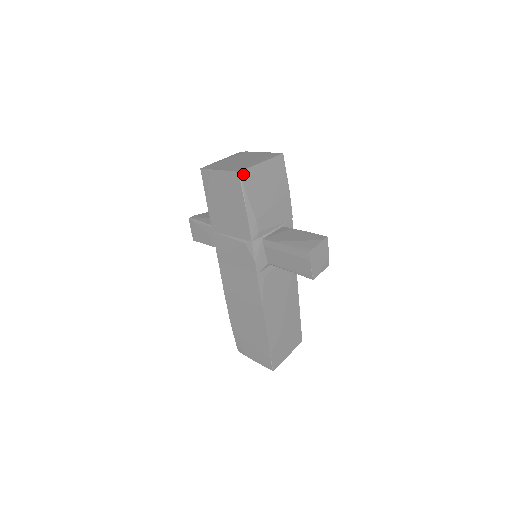
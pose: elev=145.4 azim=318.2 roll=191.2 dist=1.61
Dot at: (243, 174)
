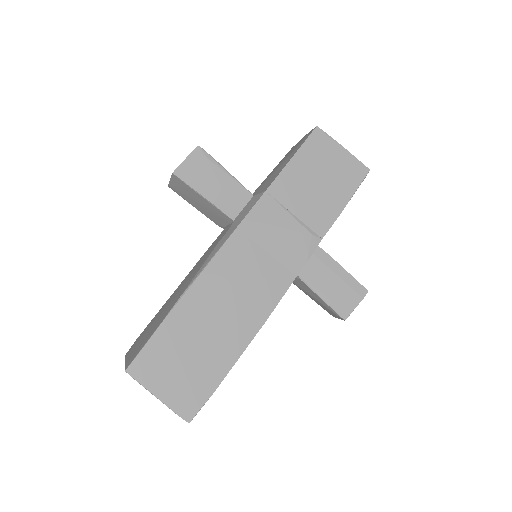
Dot at: (366, 175)
